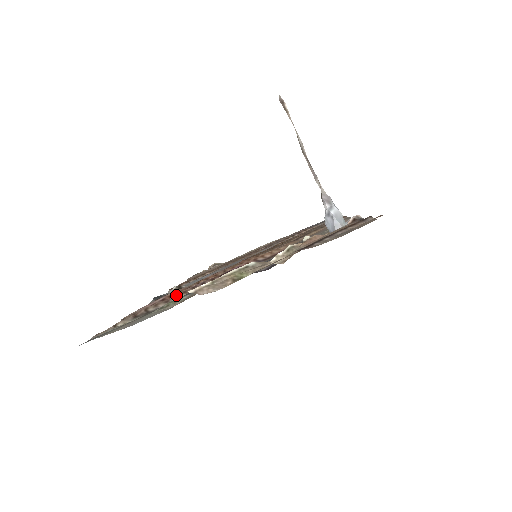
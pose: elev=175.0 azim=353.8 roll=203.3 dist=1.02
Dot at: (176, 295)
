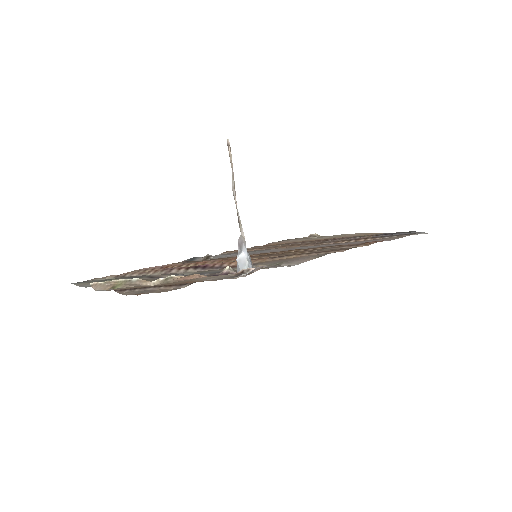
Dot at: (150, 271)
